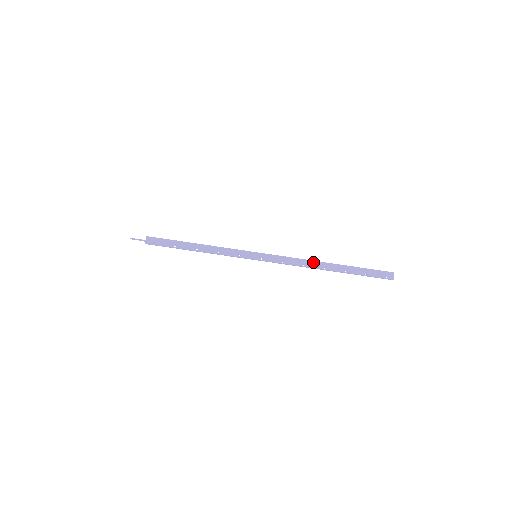
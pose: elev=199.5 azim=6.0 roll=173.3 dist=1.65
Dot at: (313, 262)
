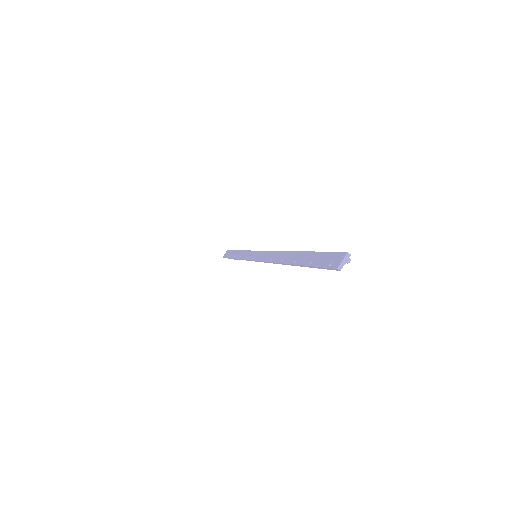
Dot at: (280, 253)
